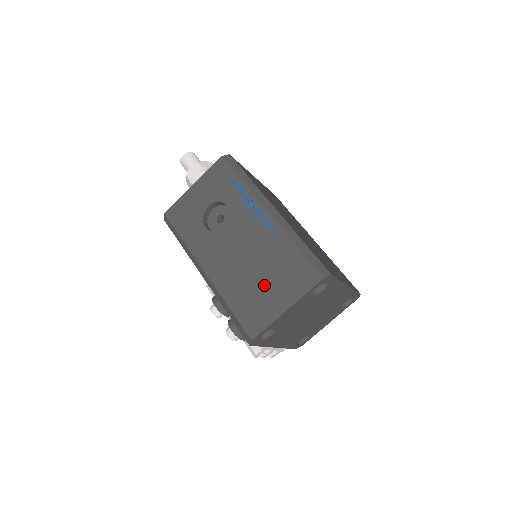
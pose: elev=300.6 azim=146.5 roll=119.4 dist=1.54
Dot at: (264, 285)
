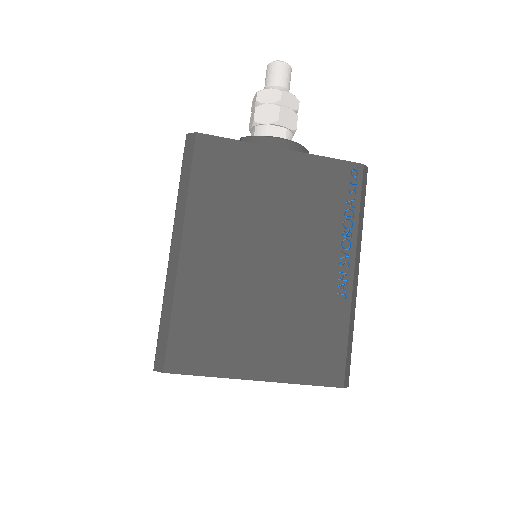
Dot at: occluded
